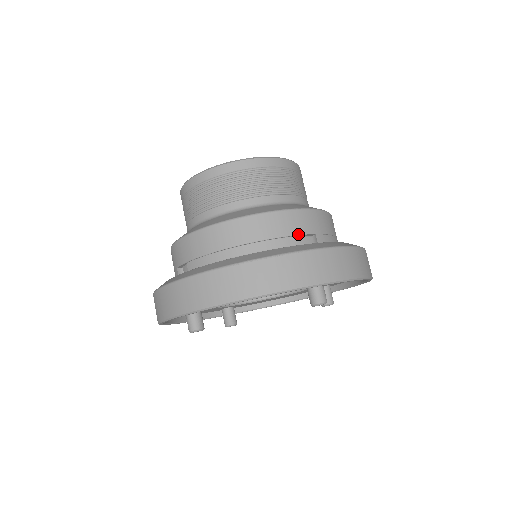
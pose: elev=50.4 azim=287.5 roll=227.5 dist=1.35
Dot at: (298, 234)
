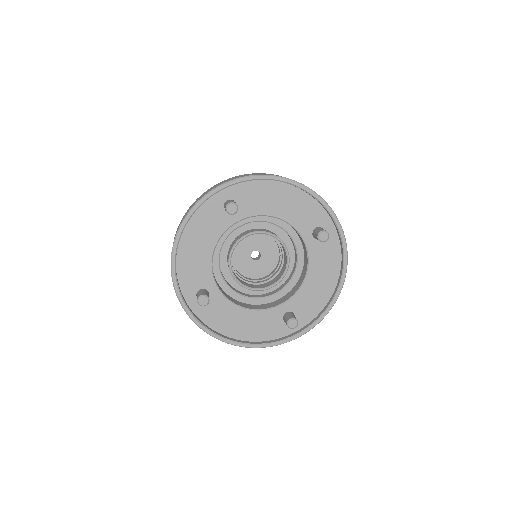
Dot at: occluded
